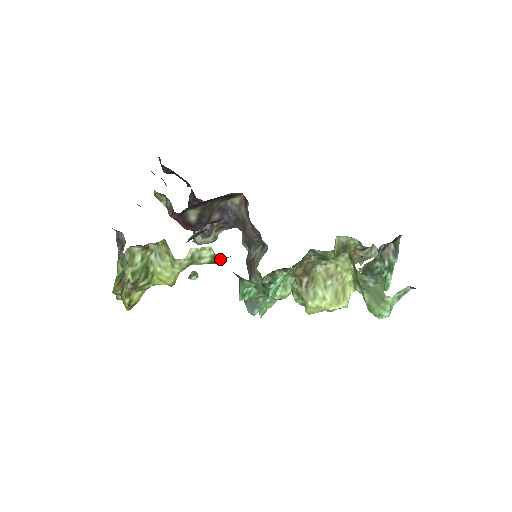
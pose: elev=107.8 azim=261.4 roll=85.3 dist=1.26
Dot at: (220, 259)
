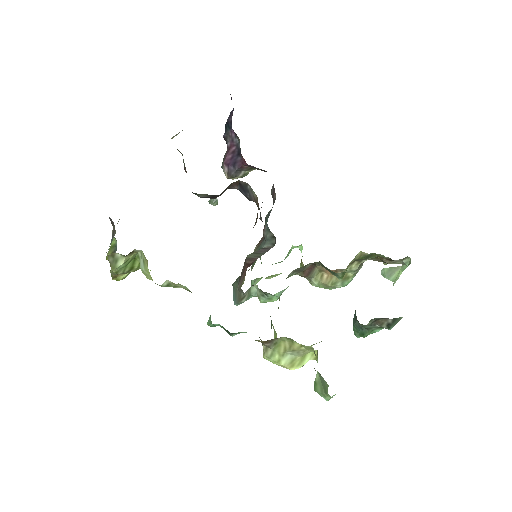
Dot at: occluded
